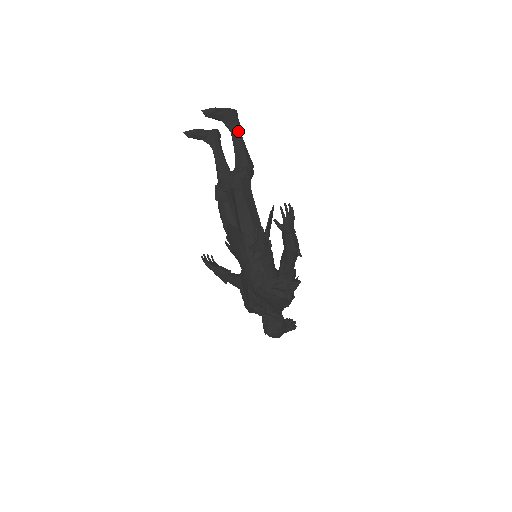
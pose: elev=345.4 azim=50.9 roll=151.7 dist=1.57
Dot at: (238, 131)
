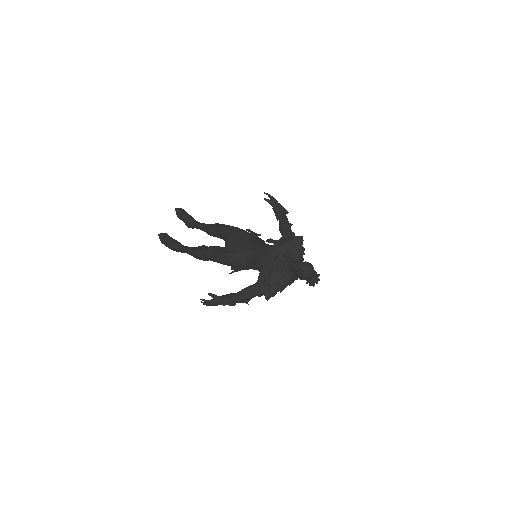
Dot at: occluded
